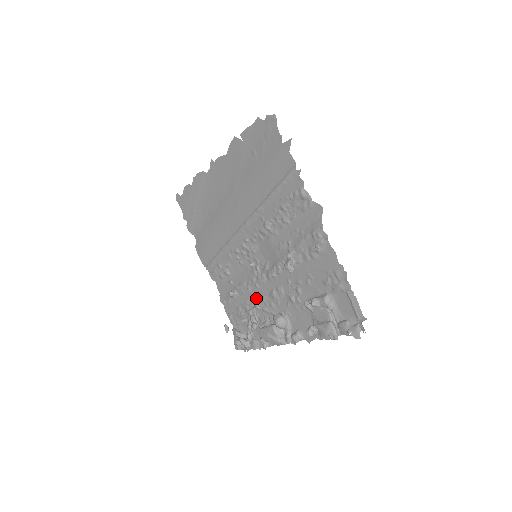
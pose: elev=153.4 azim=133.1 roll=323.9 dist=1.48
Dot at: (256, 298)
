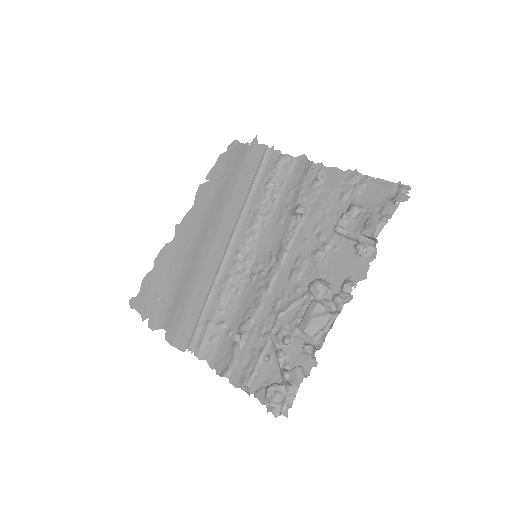
Dot at: (274, 306)
